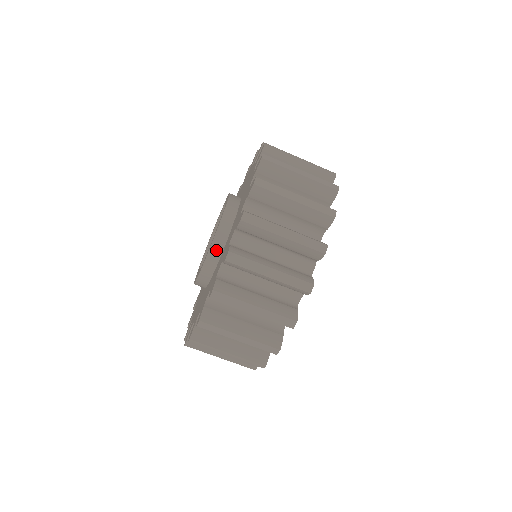
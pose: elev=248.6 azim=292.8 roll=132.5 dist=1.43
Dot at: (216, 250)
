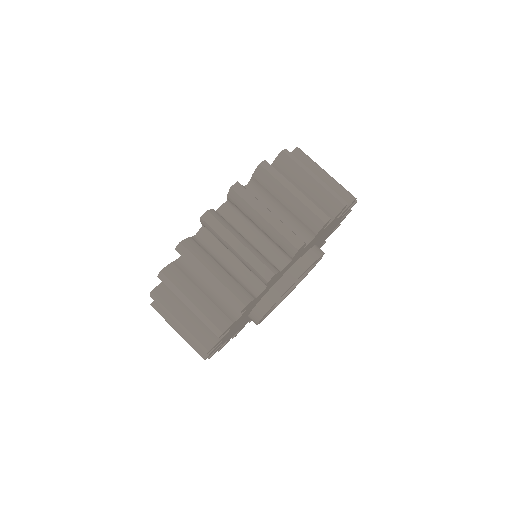
Dot at: occluded
